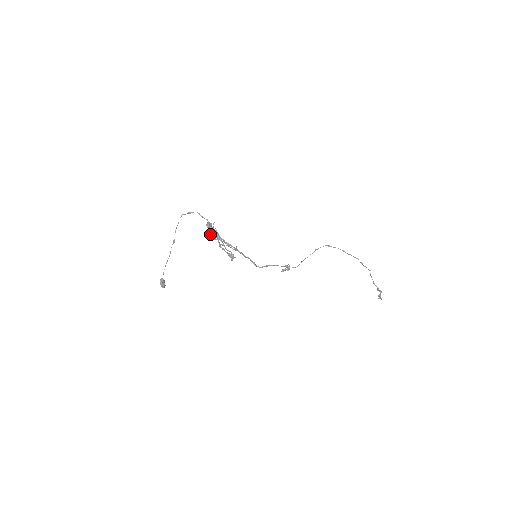
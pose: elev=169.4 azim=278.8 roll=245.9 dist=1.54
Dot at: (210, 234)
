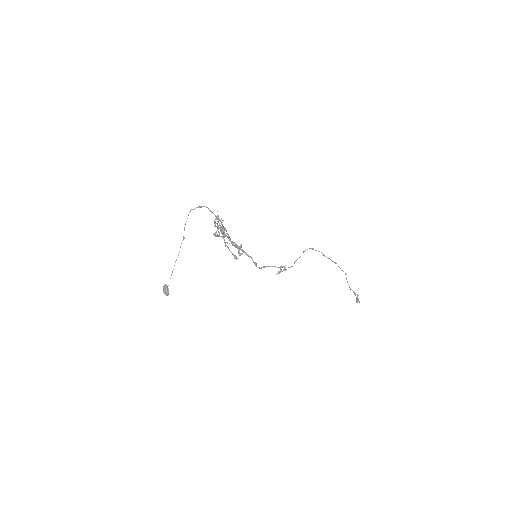
Dot at: (220, 228)
